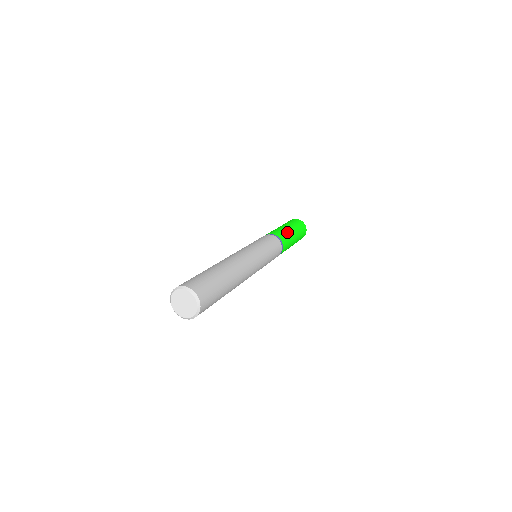
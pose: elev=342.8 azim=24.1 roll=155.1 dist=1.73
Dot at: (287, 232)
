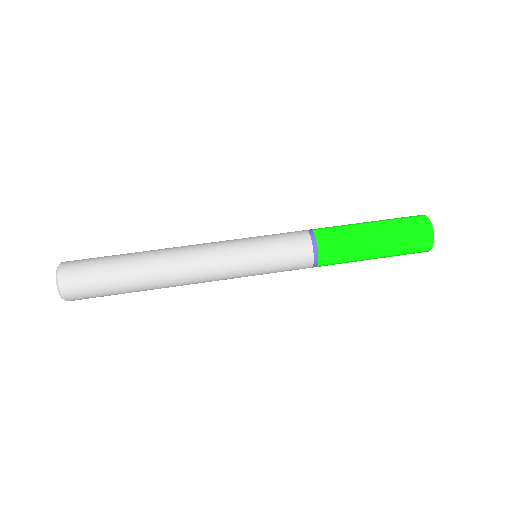
Dot at: (351, 230)
